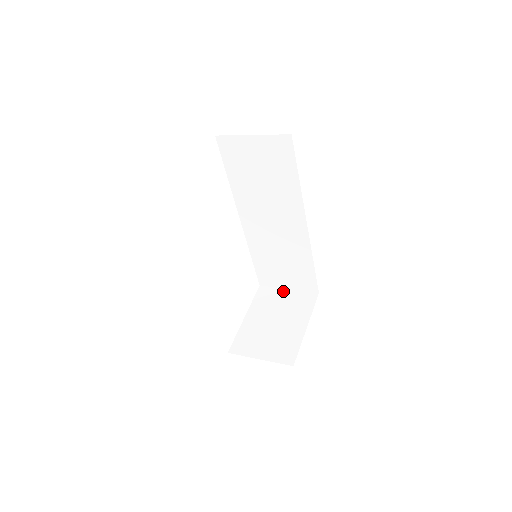
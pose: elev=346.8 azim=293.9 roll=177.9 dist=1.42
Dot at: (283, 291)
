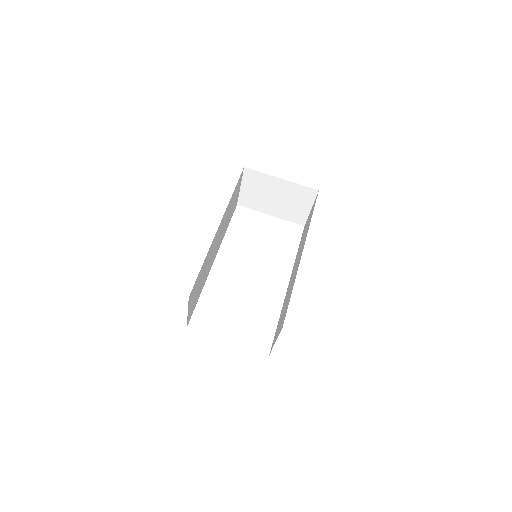
Dot at: occluded
